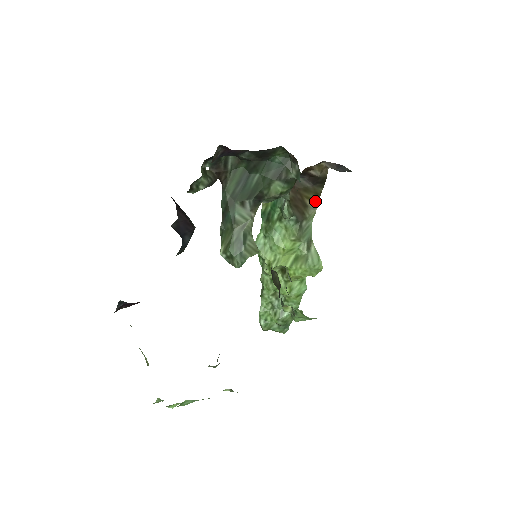
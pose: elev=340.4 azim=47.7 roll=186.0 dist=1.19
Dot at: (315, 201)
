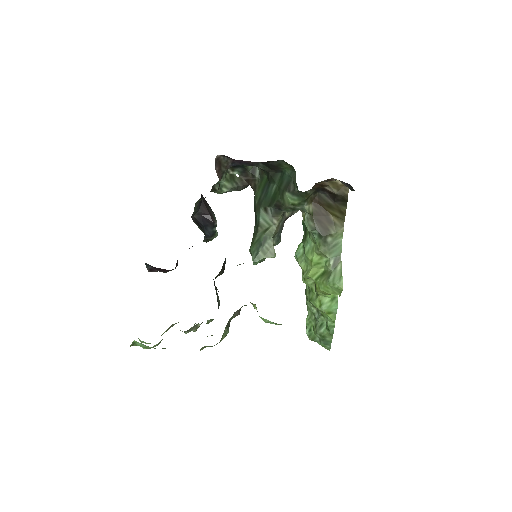
Dot at: (342, 219)
